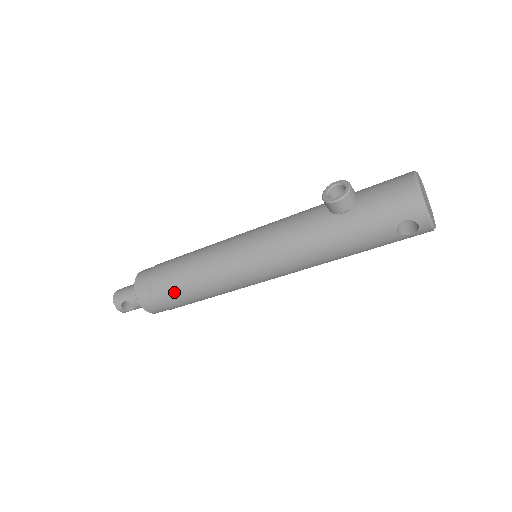
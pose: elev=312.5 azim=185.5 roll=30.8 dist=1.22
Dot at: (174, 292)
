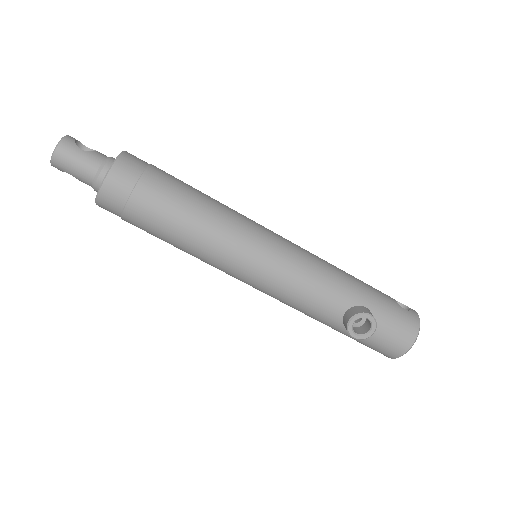
Dot at: occluded
